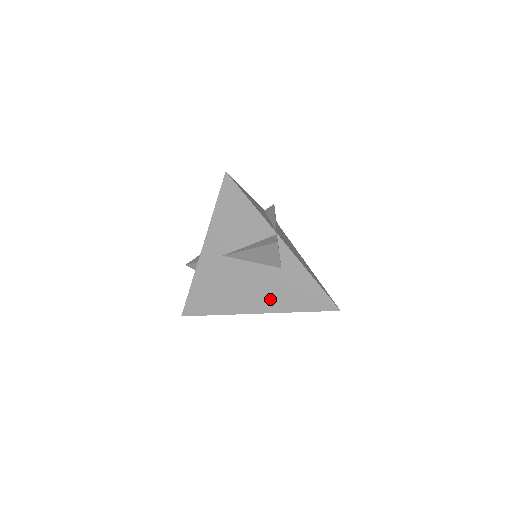
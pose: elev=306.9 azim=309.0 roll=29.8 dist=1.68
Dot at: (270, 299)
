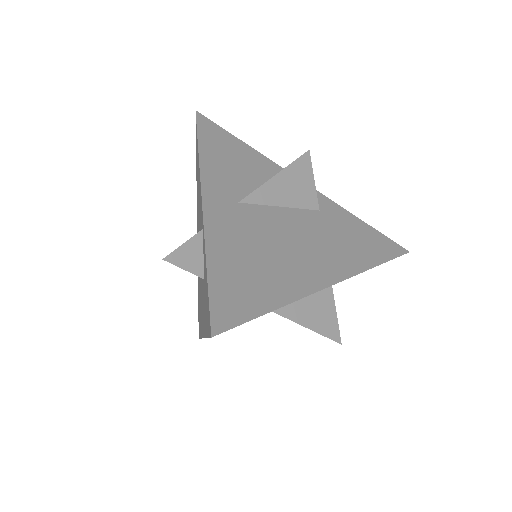
Dot at: (335, 255)
